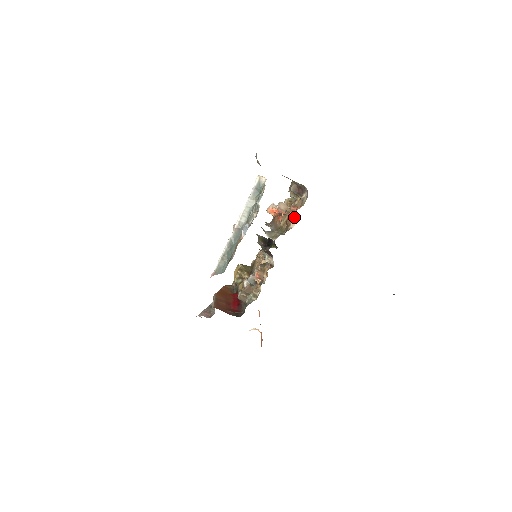
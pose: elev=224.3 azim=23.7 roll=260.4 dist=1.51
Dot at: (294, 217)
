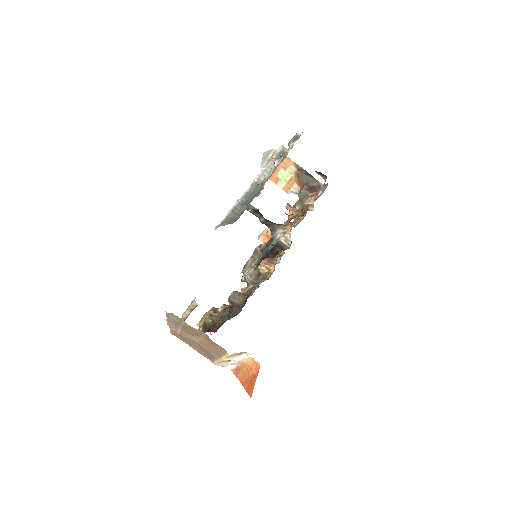
Dot at: (315, 198)
